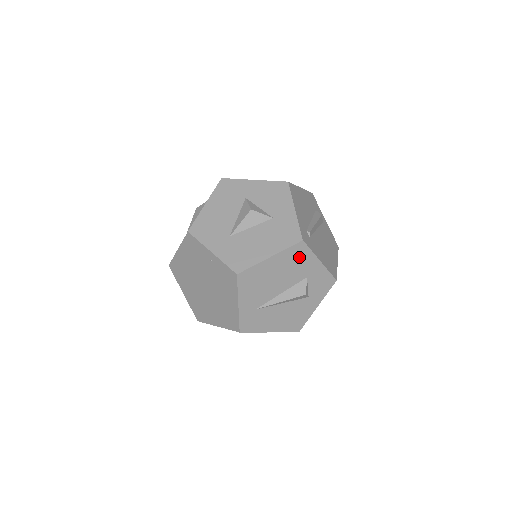
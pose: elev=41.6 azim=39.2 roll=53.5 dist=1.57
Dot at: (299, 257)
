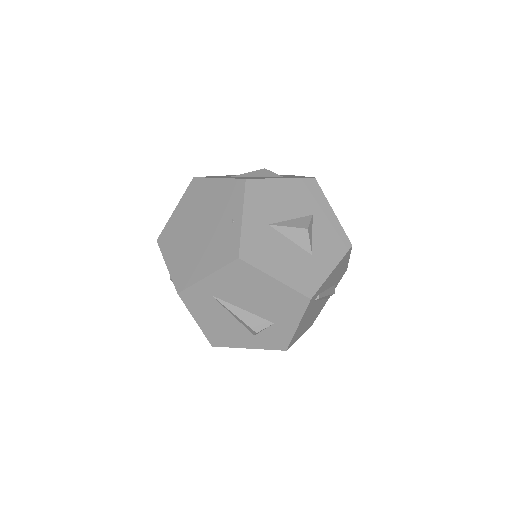
Dot at: (291, 305)
